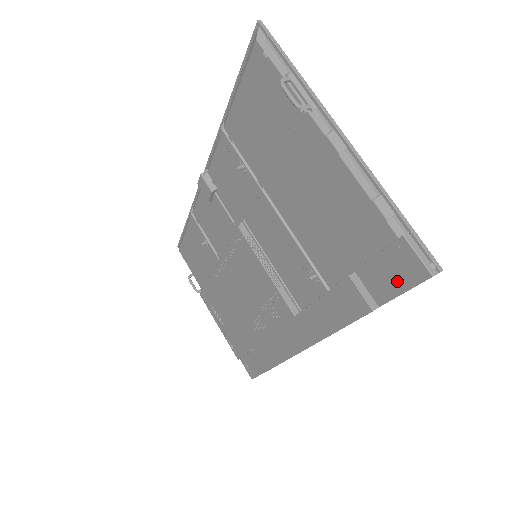
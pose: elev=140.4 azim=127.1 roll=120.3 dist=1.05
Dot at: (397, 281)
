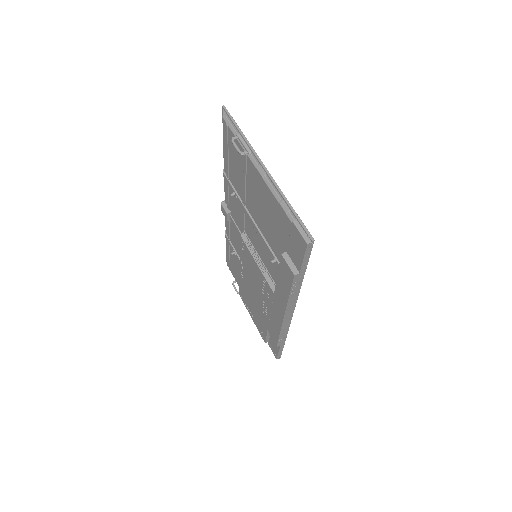
Dot at: (299, 252)
